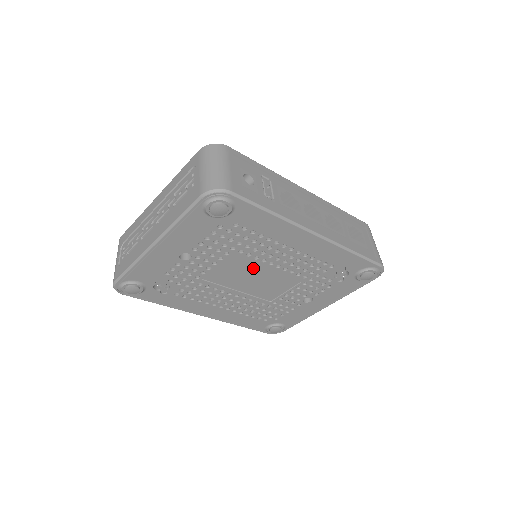
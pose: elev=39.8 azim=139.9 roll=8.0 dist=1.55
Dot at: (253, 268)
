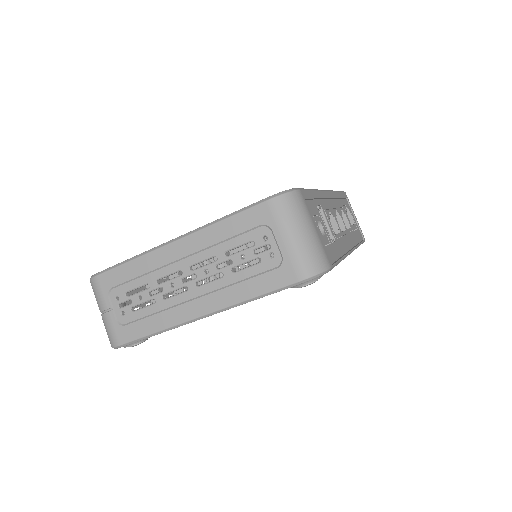
Dot at: occluded
